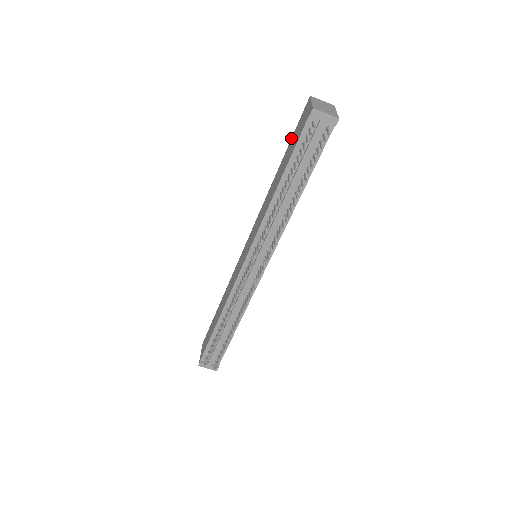
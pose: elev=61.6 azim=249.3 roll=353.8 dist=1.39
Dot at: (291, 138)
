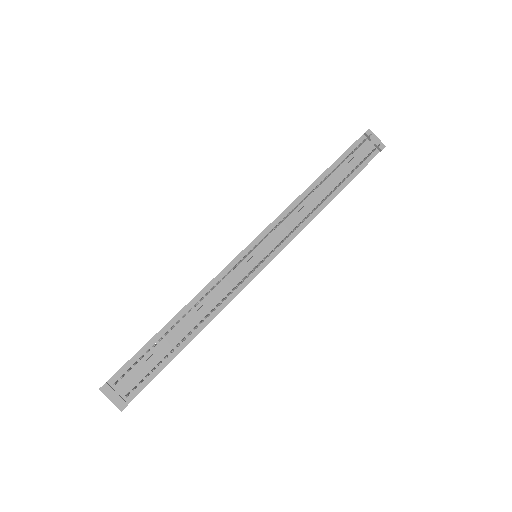
Dot at: occluded
